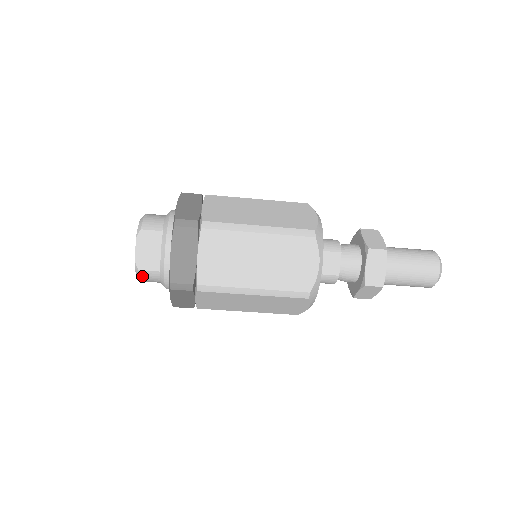
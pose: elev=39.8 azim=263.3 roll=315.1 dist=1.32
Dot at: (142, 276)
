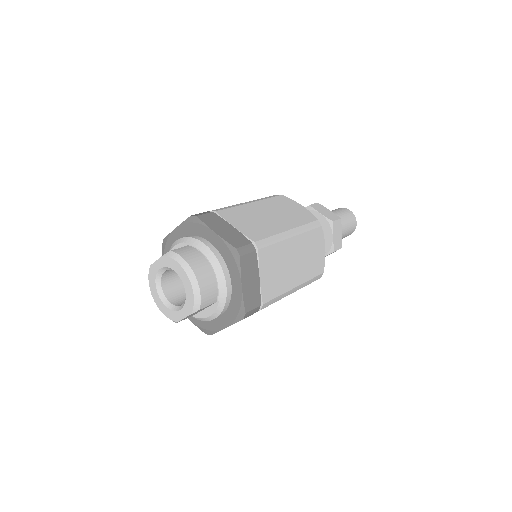
Dot at: occluded
